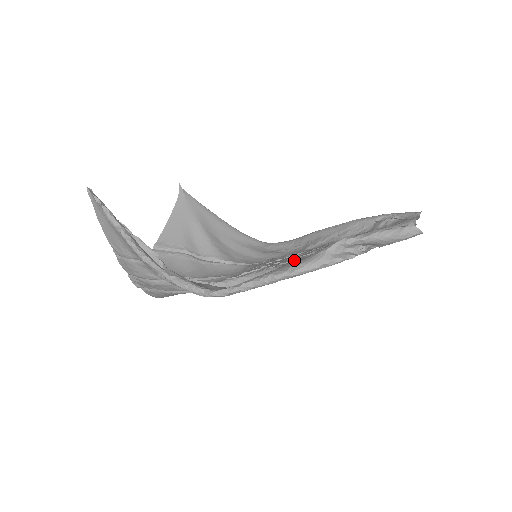
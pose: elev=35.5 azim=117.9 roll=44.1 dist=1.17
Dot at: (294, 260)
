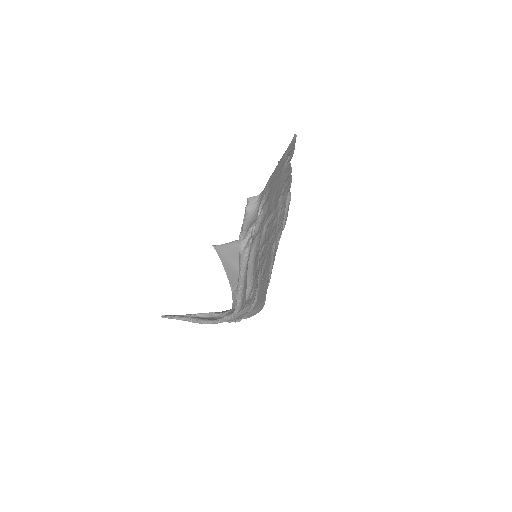
Dot at: (267, 242)
